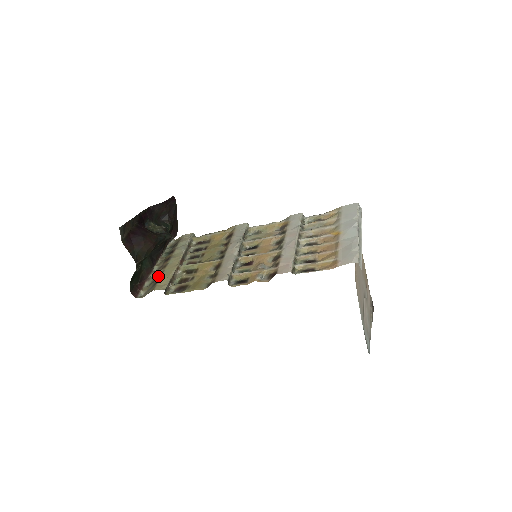
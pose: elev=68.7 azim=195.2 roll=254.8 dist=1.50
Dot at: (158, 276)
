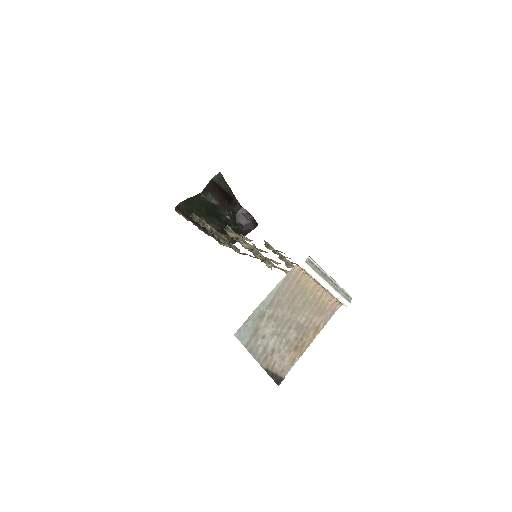
Dot at: occluded
